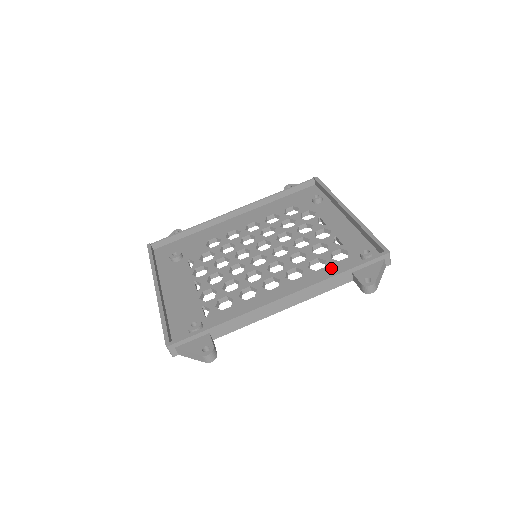
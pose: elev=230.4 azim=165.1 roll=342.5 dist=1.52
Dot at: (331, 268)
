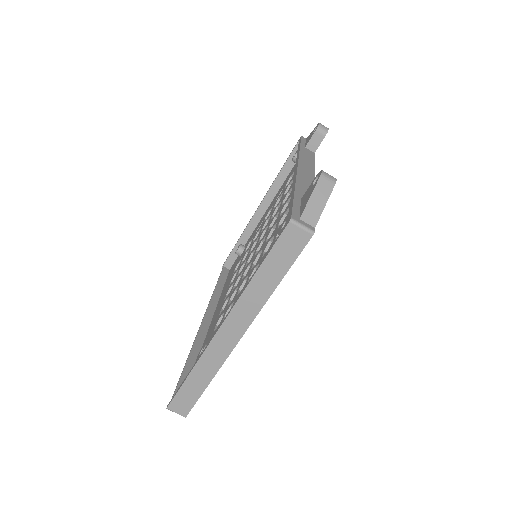
Dot at: occluded
